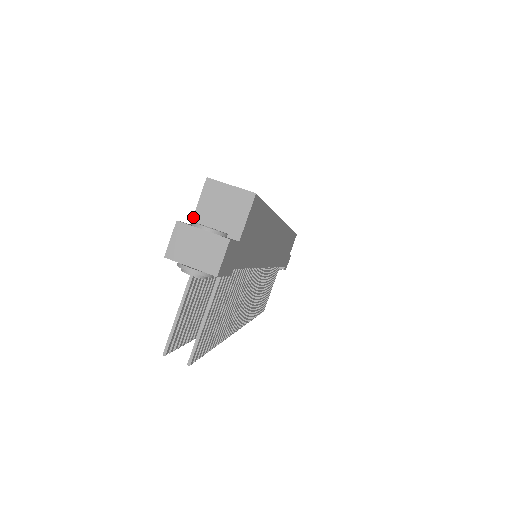
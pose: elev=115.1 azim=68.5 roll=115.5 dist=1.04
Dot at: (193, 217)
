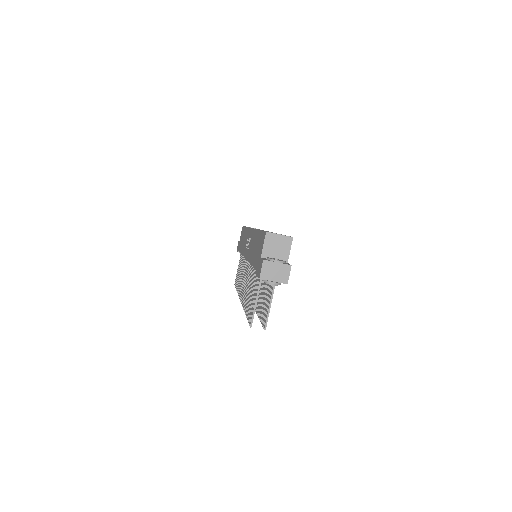
Dot at: (262, 253)
